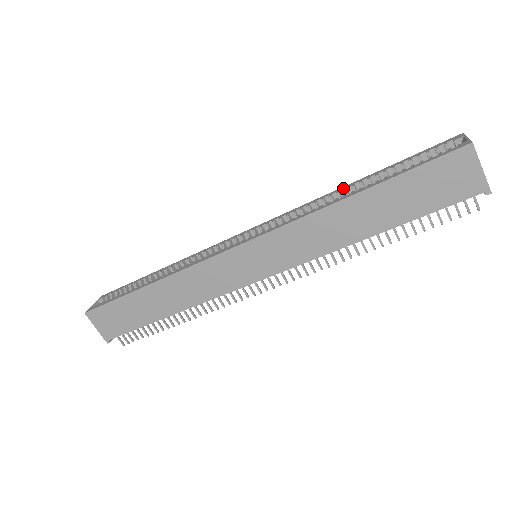
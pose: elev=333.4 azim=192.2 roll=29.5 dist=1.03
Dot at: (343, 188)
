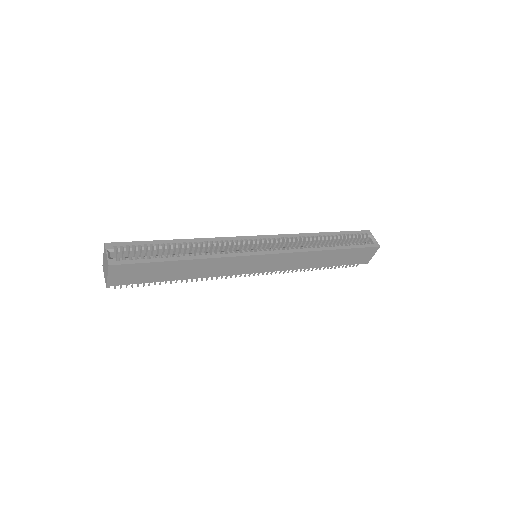
Dot at: (317, 235)
